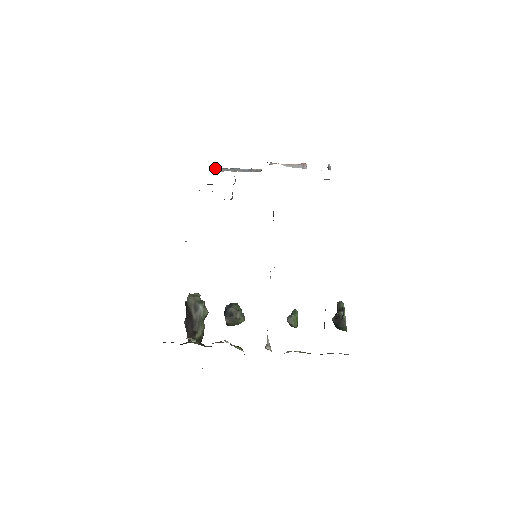
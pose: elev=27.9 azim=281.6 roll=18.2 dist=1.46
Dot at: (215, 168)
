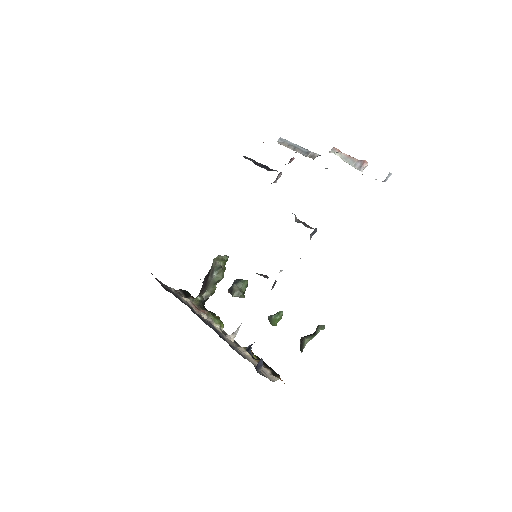
Dot at: (281, 138)
